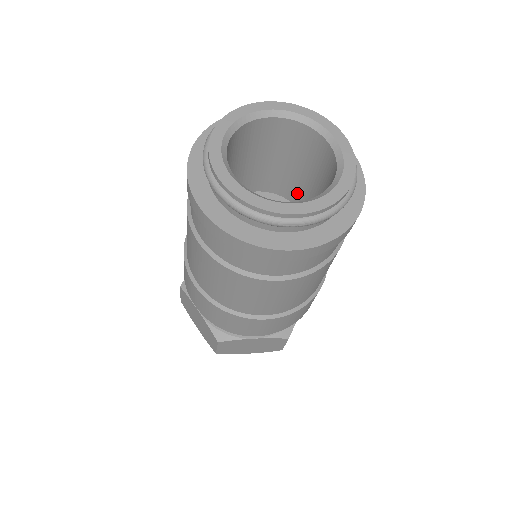
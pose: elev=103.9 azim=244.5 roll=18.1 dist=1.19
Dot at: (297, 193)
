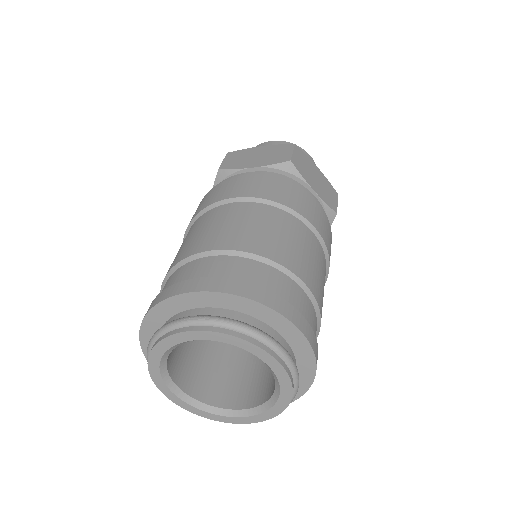
Dot at: occluded
